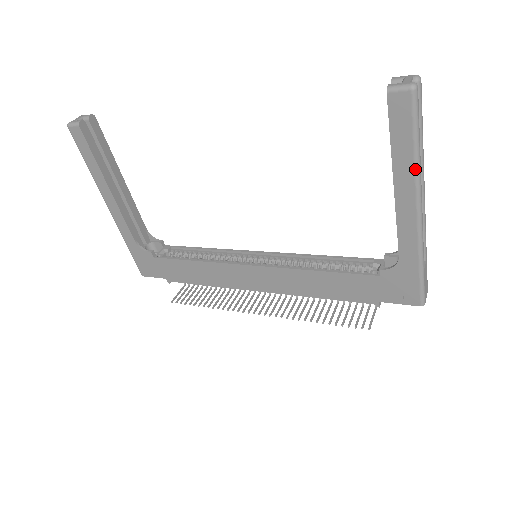
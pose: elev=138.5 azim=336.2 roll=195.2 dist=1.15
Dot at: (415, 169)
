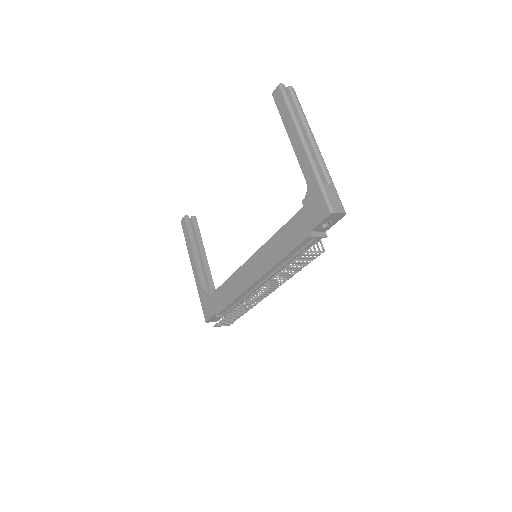
Dot at: (293, 120)
